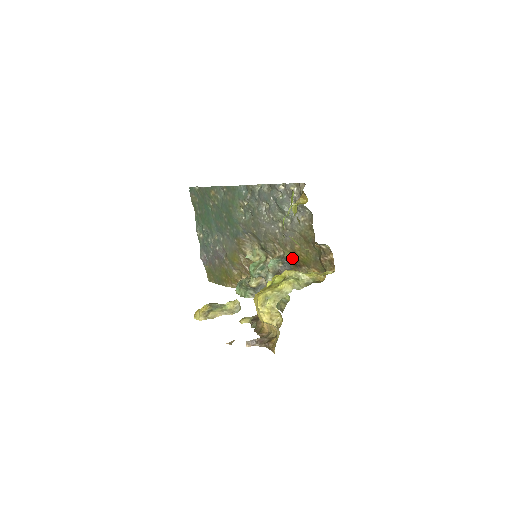
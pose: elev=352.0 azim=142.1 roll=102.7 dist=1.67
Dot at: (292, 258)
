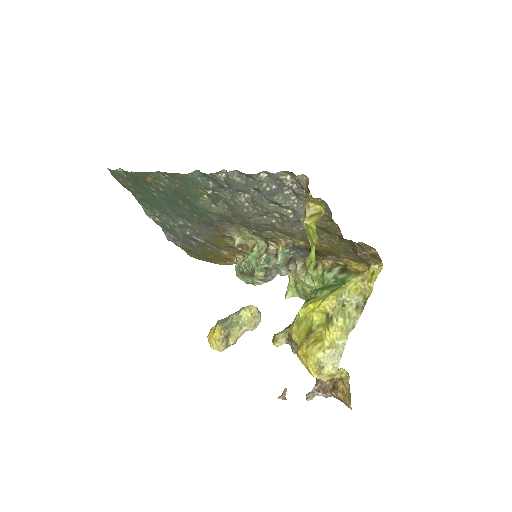
Dot at: (308, 247)
